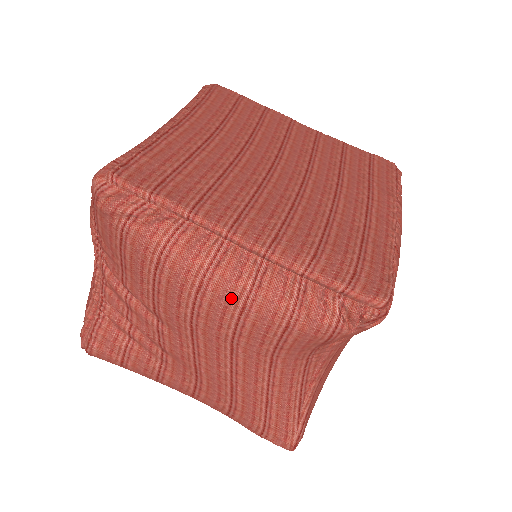
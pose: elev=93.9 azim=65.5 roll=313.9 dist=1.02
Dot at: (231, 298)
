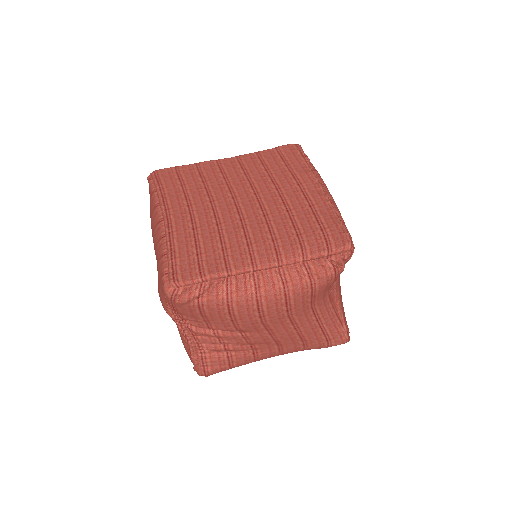
Dot at: (276, 297)
